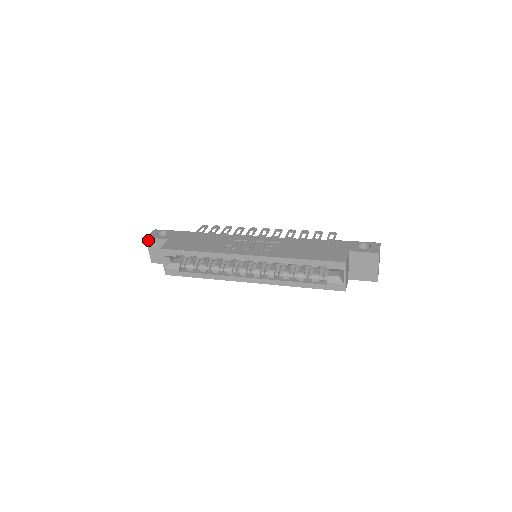
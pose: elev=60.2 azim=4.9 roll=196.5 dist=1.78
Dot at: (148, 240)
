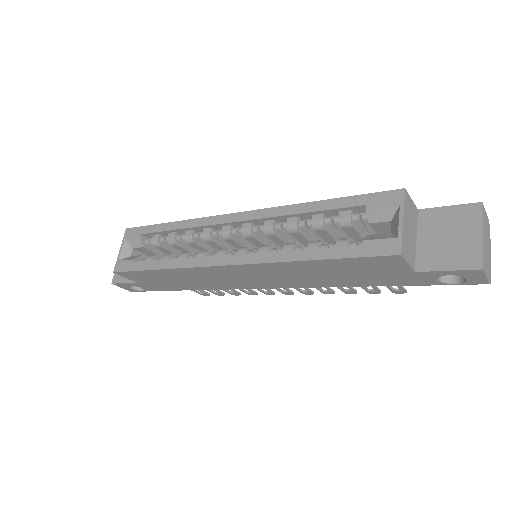
Dot at: occluded
